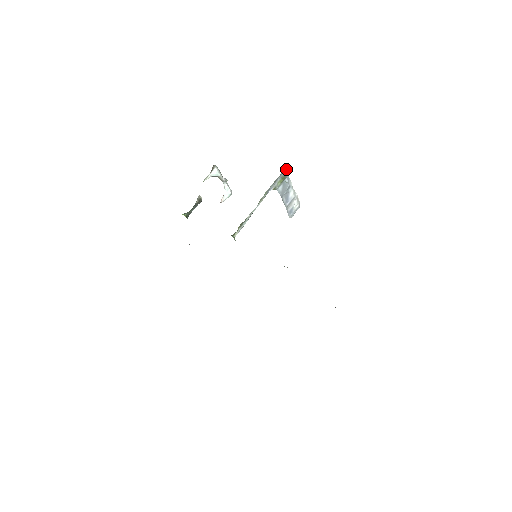
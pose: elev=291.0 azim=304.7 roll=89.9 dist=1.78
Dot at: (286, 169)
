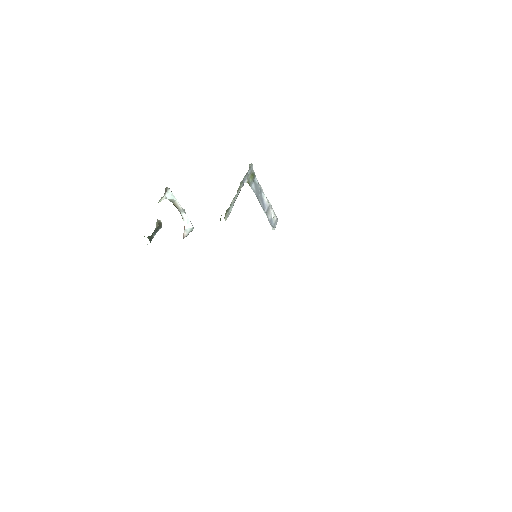
Dot at: (252, 166)
